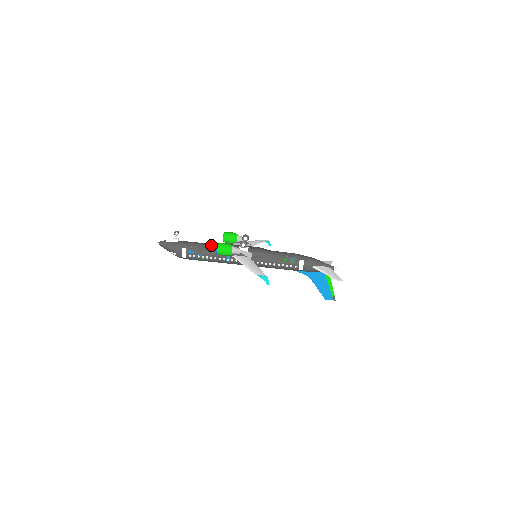
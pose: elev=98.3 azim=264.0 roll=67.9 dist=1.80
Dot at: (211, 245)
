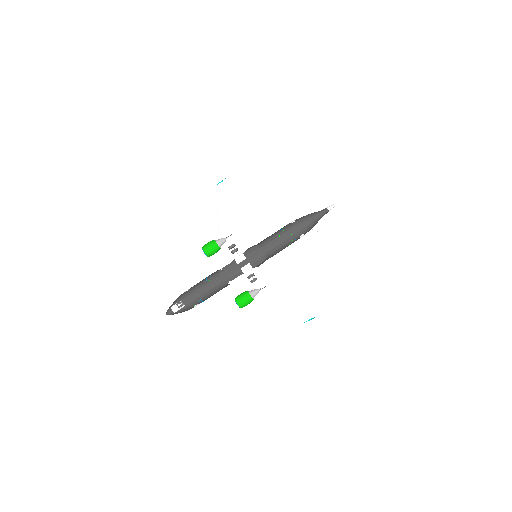
Dot at: (216, 286)
